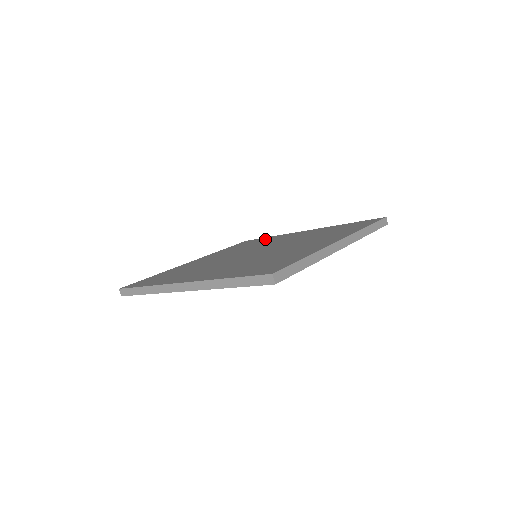
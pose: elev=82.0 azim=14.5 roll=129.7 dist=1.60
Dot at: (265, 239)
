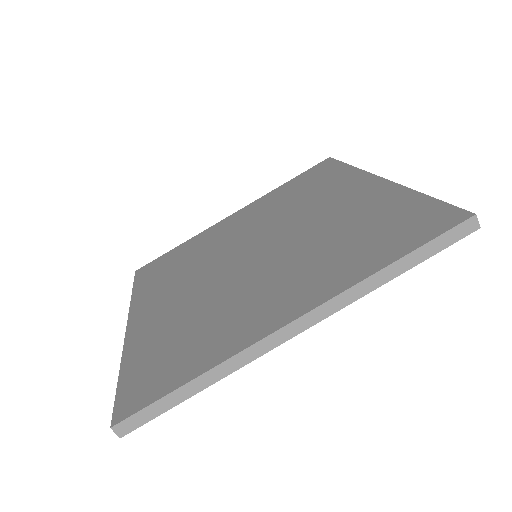
Dot at: (183, 249)
